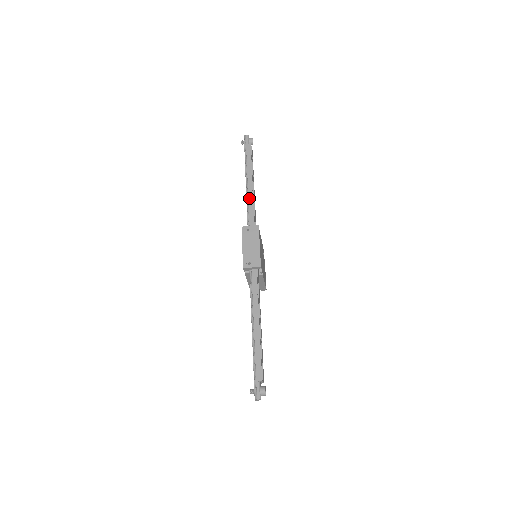
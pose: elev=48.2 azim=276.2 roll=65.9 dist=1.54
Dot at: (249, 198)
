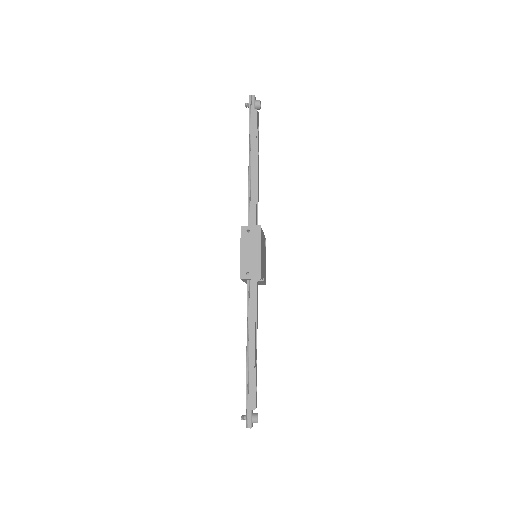
Dot at: (251, 186)
